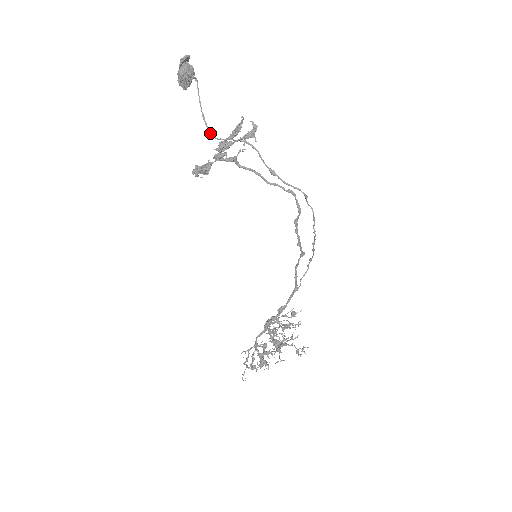
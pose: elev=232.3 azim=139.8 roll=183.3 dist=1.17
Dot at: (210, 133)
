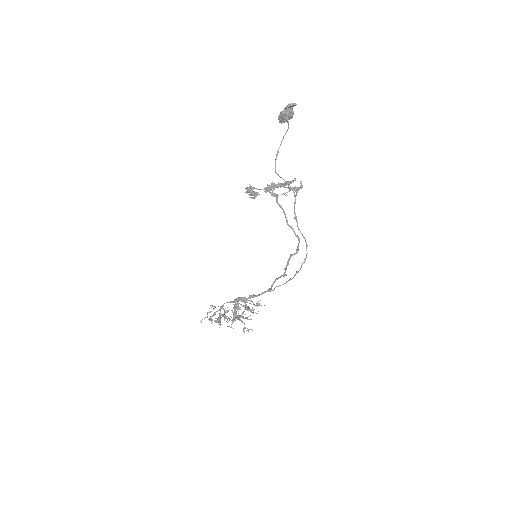
Dot at: (275, 166)
